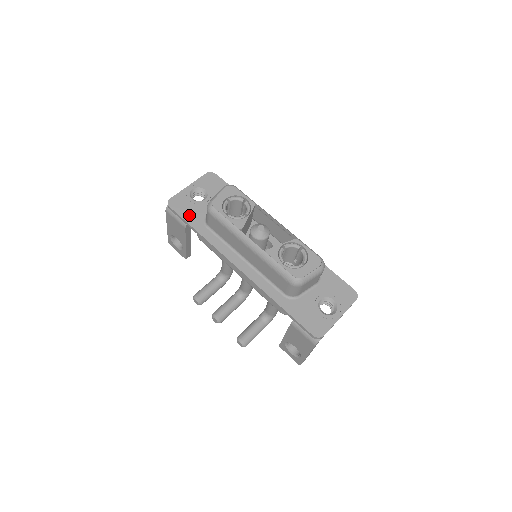
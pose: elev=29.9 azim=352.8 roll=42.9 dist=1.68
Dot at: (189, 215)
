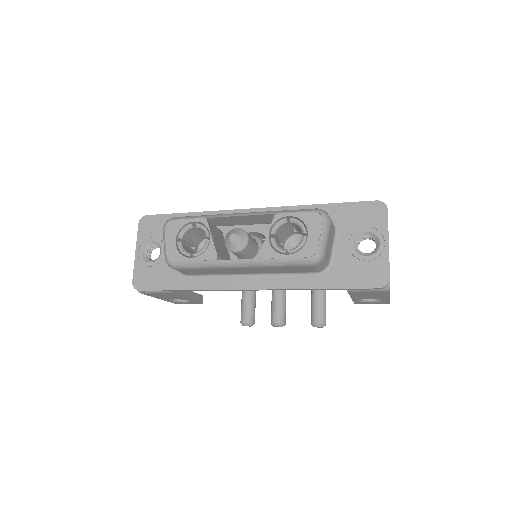
Dot at: (162, 281)
